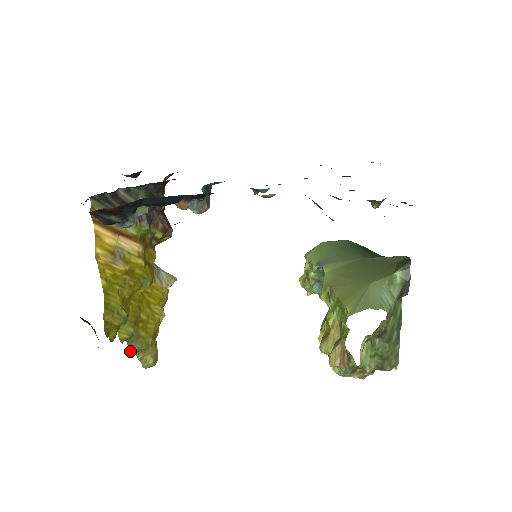
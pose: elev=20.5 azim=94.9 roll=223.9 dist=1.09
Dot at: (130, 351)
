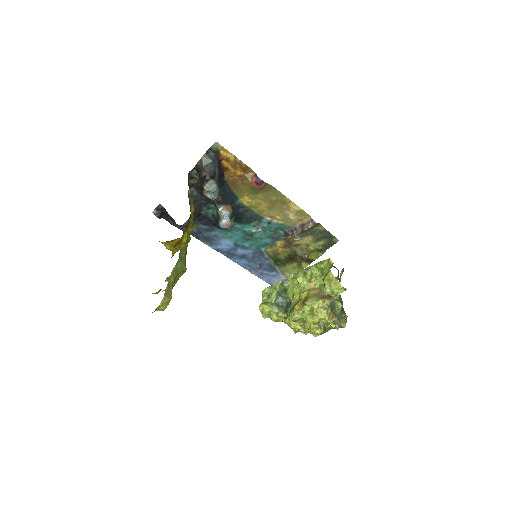
Dot at: (178, 260)
